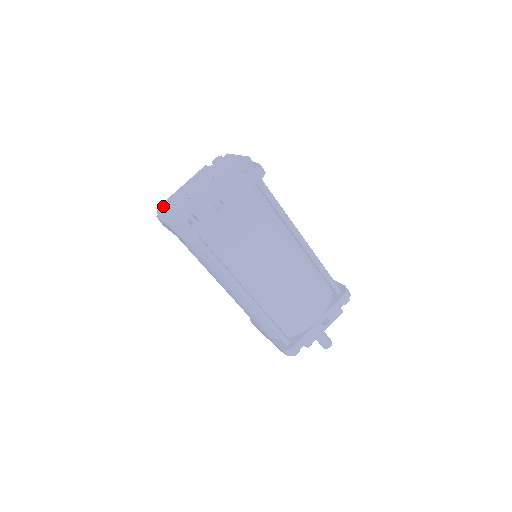
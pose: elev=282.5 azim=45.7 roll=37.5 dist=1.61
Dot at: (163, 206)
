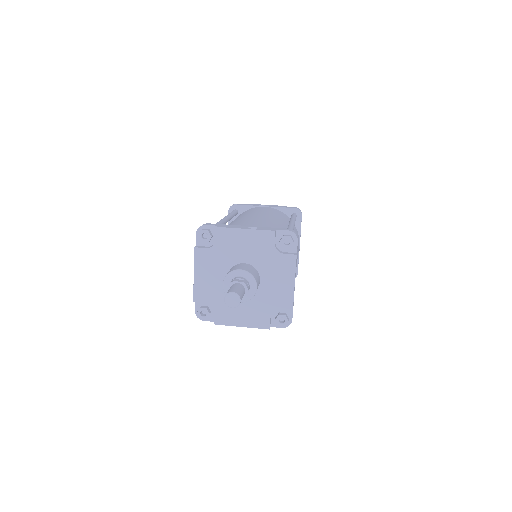
Dot at: occluded
